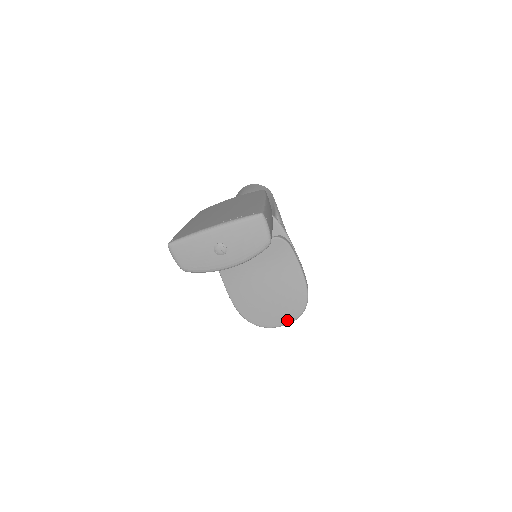
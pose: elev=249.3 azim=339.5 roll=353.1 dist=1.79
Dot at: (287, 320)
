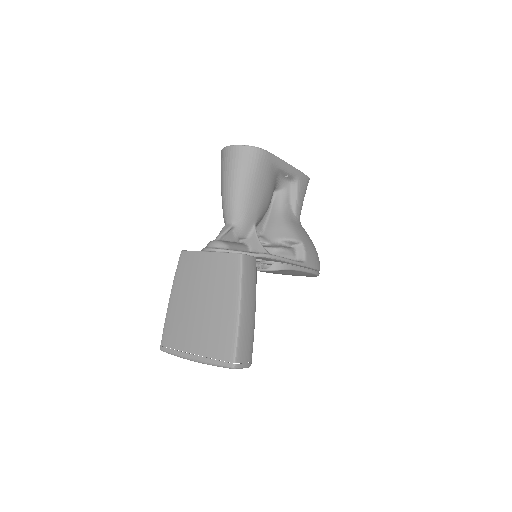
Dot at: occluded
